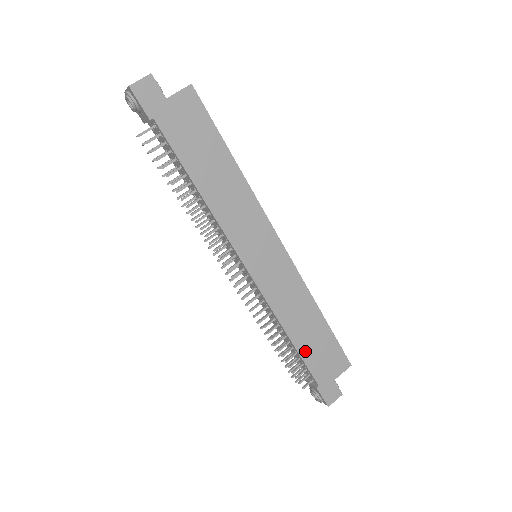
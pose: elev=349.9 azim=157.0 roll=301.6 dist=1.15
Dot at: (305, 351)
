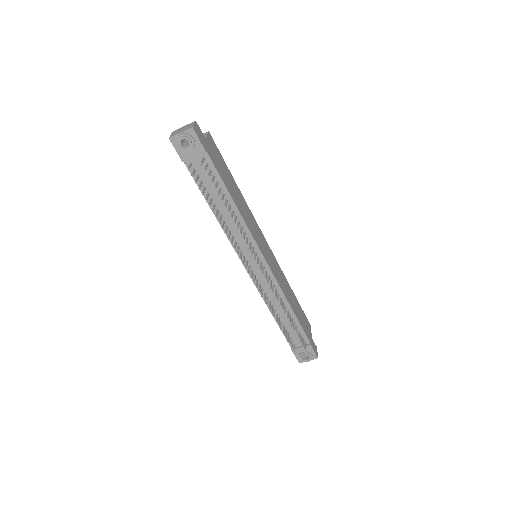
Dot at: (299, 318)
